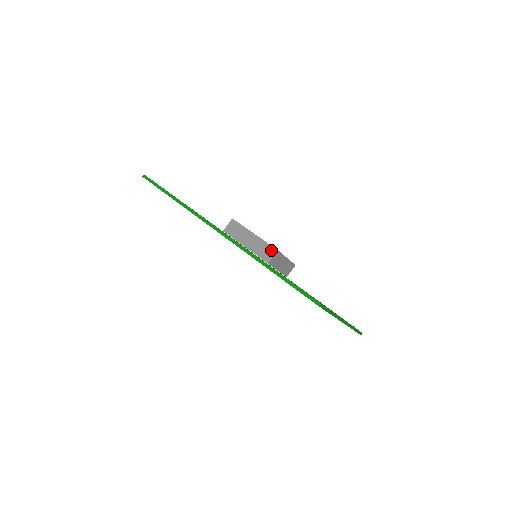
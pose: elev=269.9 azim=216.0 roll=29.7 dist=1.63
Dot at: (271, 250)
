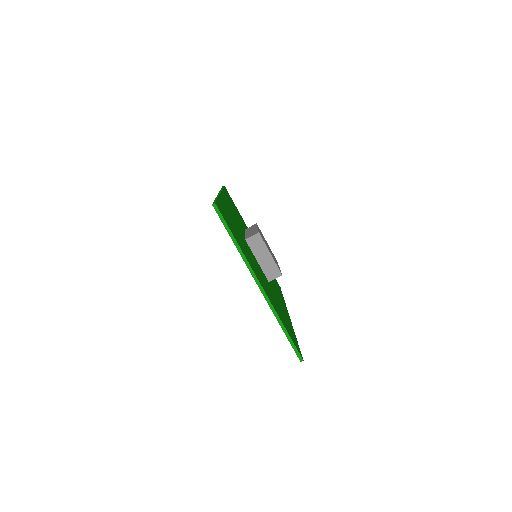
Dot at: (255, 233)
